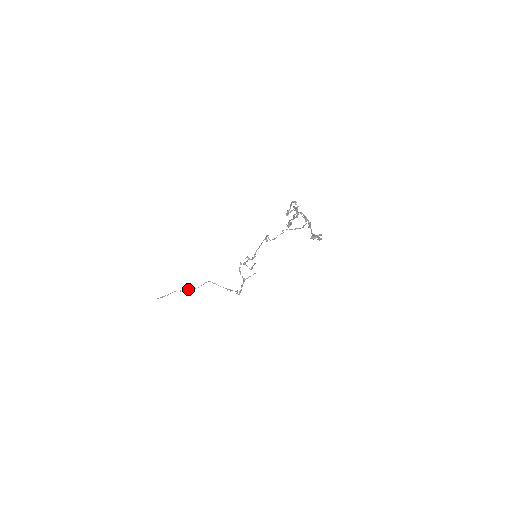
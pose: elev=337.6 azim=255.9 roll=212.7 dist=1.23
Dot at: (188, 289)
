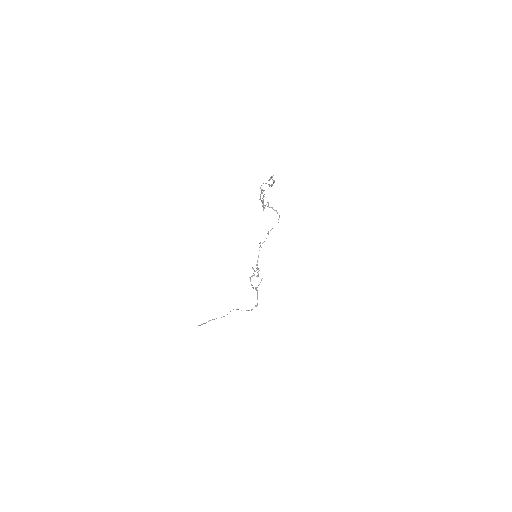
Dot at: occluded
